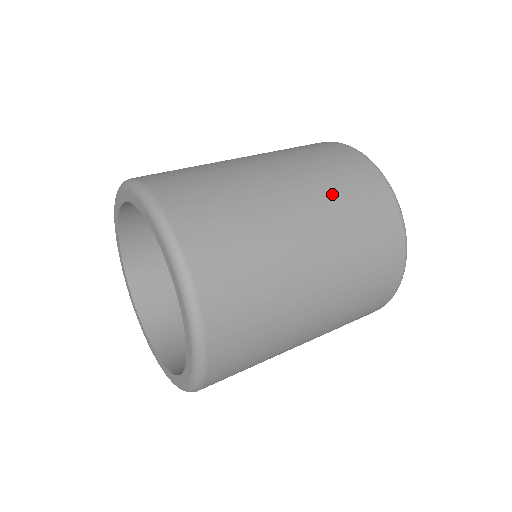
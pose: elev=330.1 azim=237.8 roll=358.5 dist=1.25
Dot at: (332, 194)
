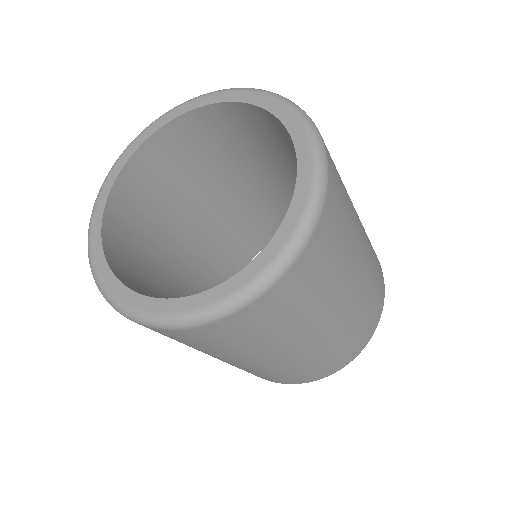
Dot at: (373, 266)
